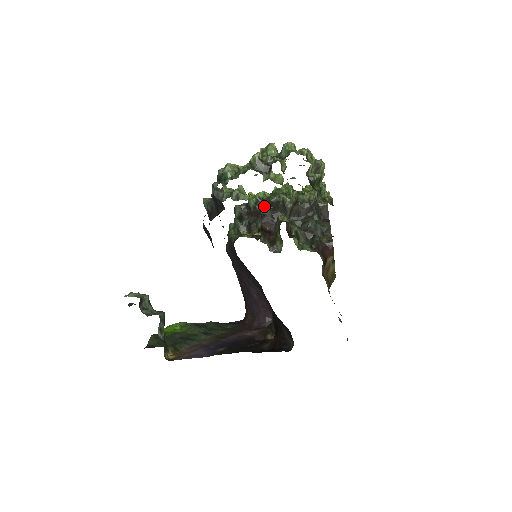
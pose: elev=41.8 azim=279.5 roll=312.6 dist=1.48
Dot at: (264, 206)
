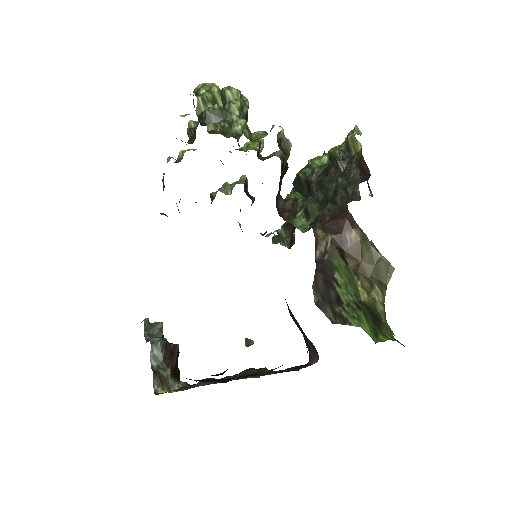
Dot at: occluded
